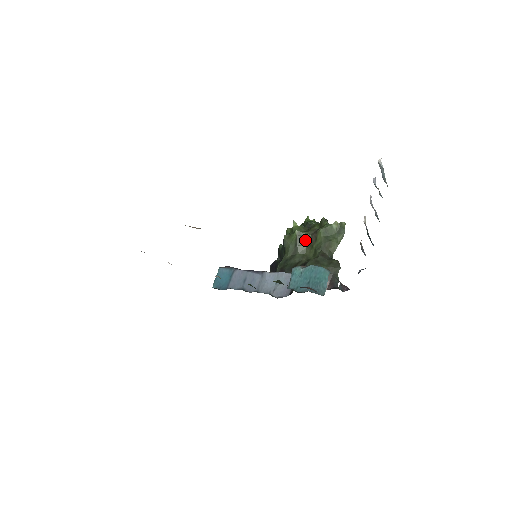
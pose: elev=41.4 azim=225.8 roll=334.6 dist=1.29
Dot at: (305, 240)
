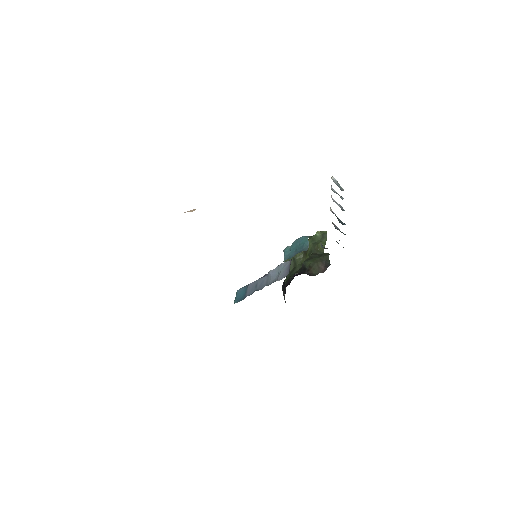
Dot at: (299, 253)
